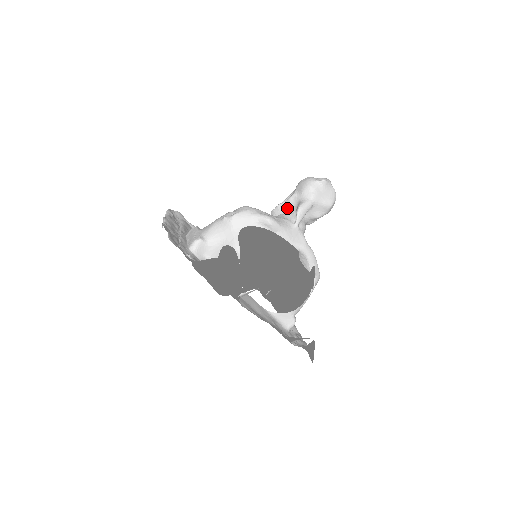
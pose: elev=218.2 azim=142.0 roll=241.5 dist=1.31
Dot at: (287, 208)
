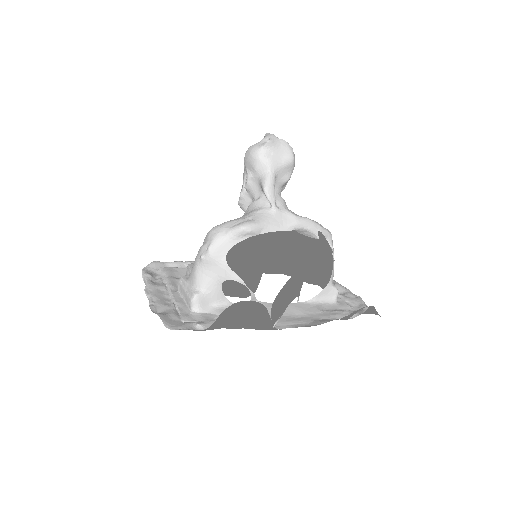
Dot at: (251, 193)
